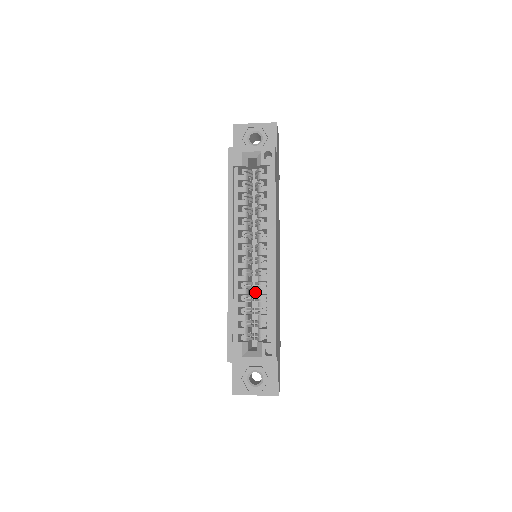
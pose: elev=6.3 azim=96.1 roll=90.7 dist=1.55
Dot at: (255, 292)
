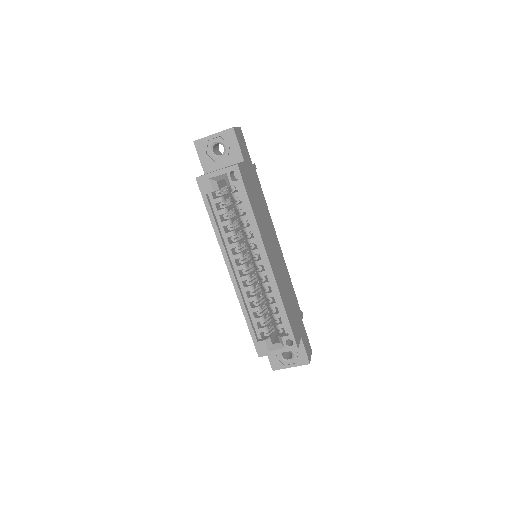
Dot at: occluded
